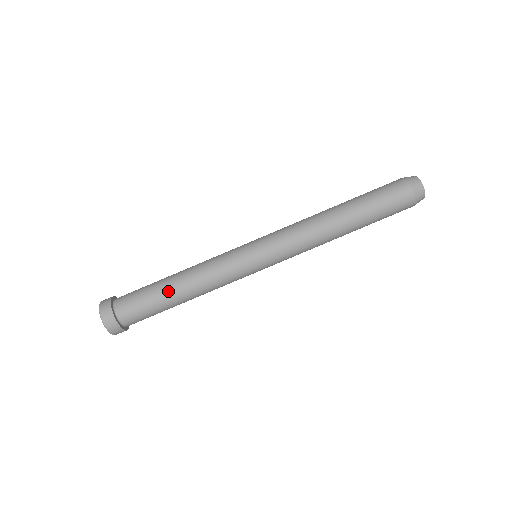
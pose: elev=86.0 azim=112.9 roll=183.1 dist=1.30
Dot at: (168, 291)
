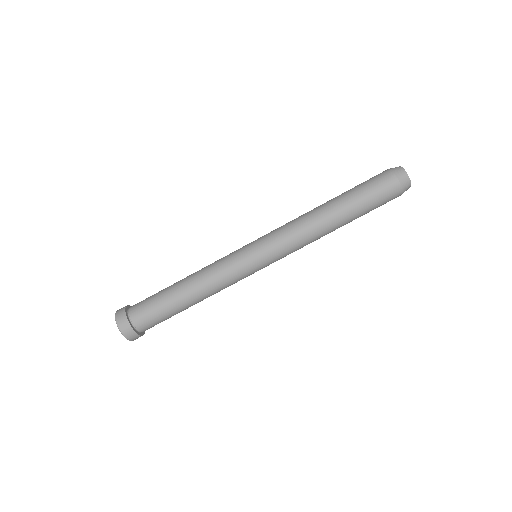
Dot at: (174, 290)
